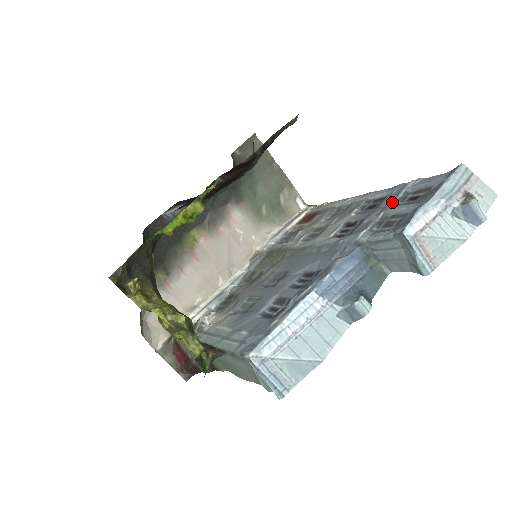
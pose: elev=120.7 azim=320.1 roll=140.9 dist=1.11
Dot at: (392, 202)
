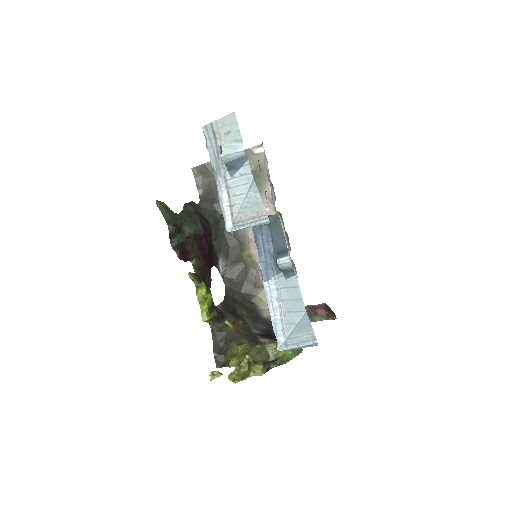
Dot at: occluded
